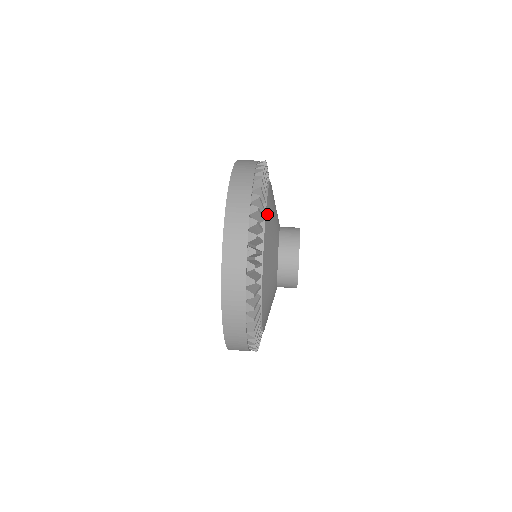
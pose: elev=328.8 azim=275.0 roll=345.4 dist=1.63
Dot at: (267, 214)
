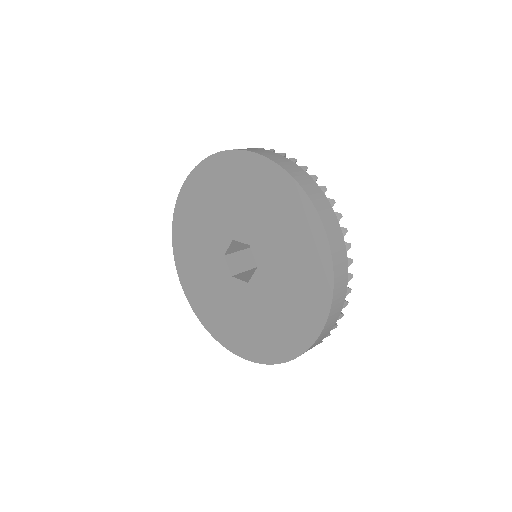
Dot at: occluded
